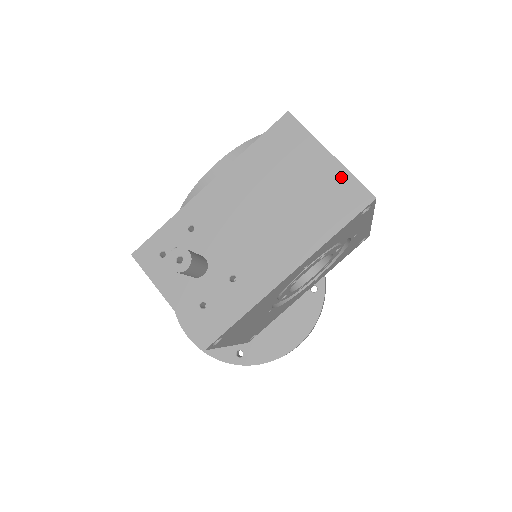
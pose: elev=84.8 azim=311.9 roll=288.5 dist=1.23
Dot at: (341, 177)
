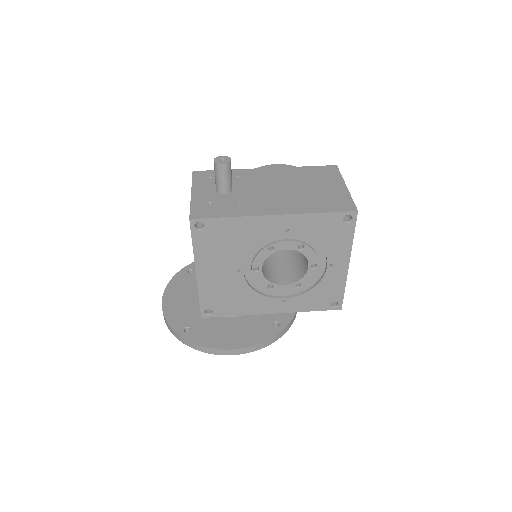
Dot at: (344, 196)
